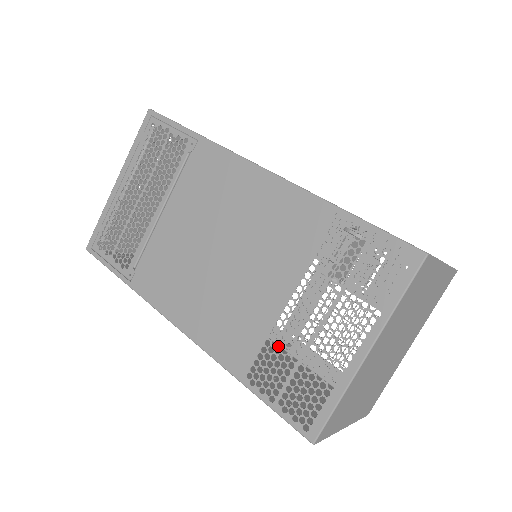
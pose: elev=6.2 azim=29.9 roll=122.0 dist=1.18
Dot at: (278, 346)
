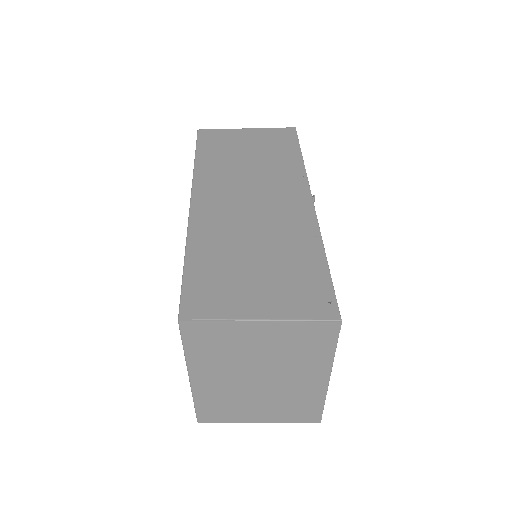
Dot at: occluded
